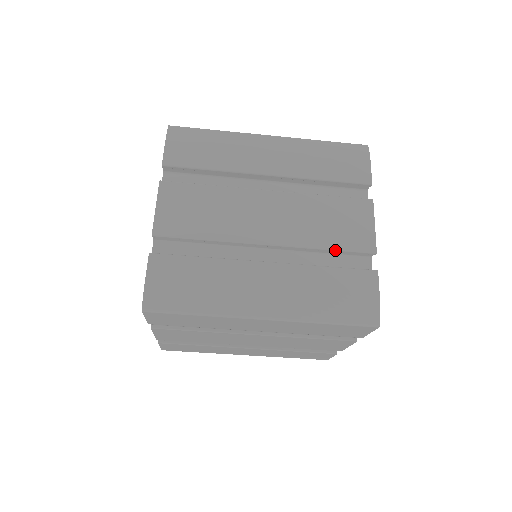
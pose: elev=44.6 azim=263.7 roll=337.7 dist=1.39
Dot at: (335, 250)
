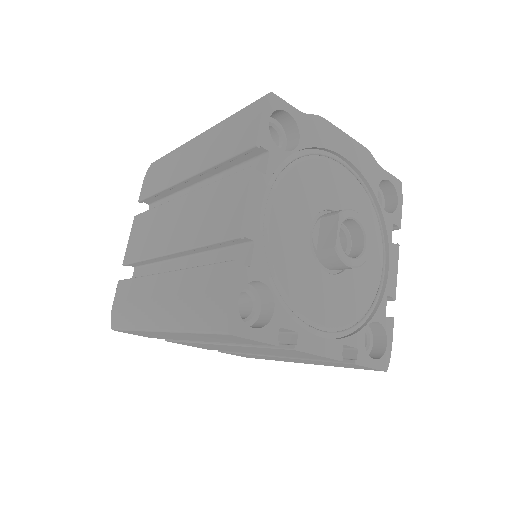
Dot at: (209, 245)
